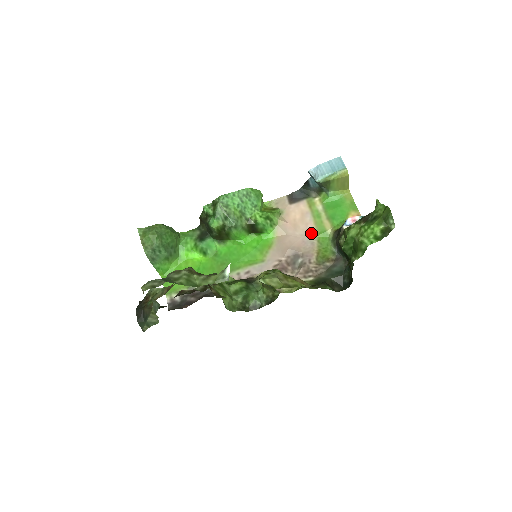
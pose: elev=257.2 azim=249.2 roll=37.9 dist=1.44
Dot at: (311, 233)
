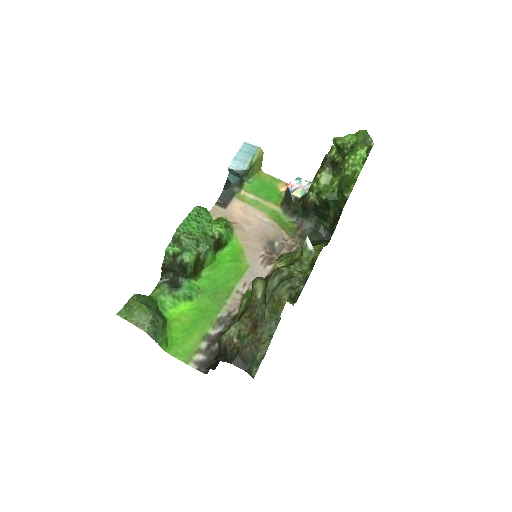
Dot at: (264, 219)
